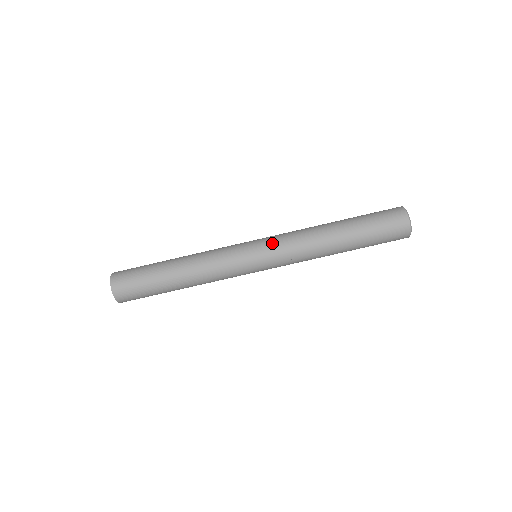
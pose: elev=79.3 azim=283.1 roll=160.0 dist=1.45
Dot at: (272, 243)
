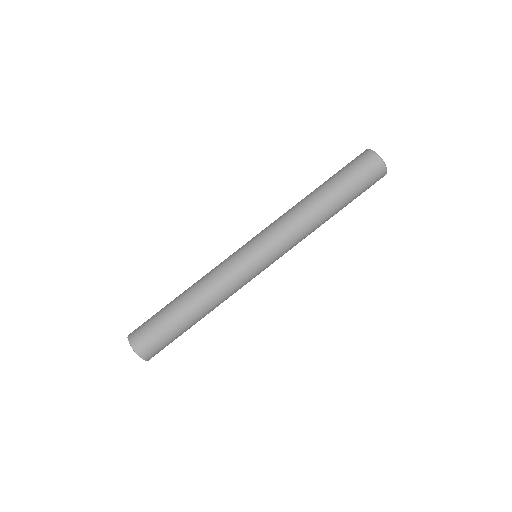
Dot at: occluded
